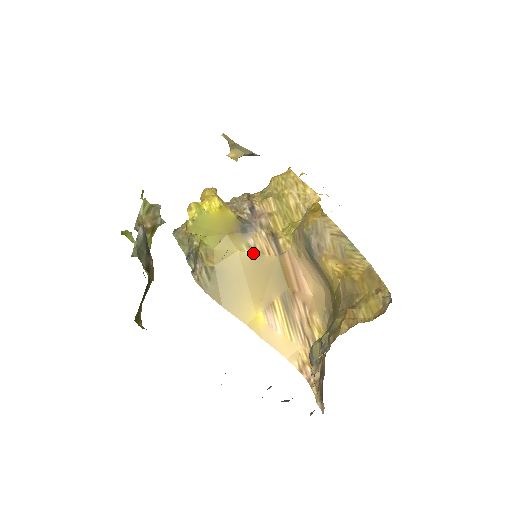
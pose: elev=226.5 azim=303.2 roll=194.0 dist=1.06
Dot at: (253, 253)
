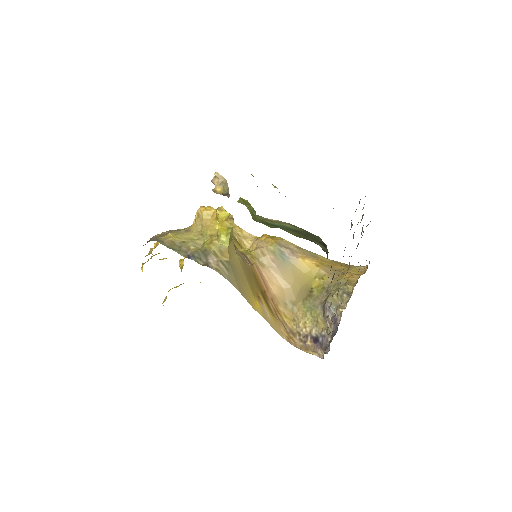
Dot at: (242, 259)
